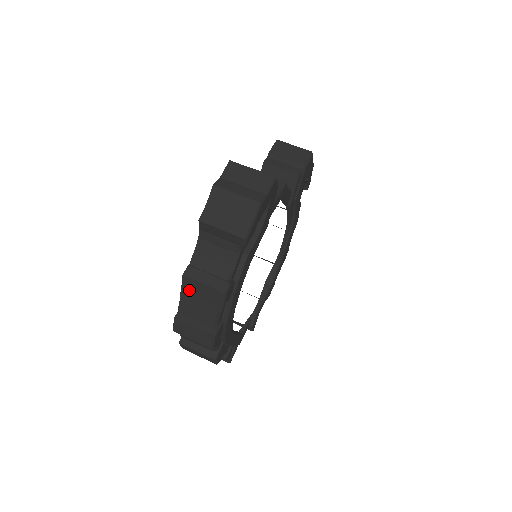
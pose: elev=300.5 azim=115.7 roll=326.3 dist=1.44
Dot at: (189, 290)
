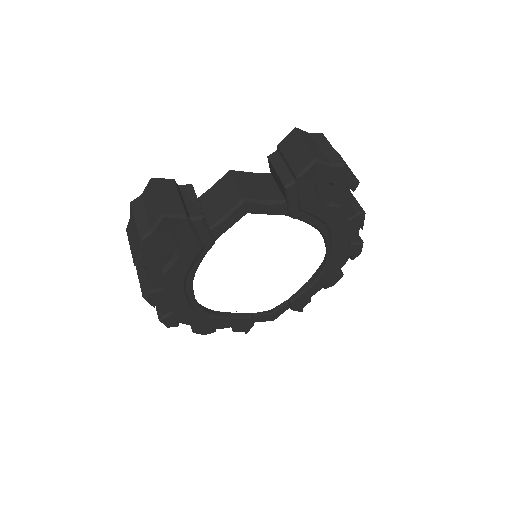
Dot at: occluded
